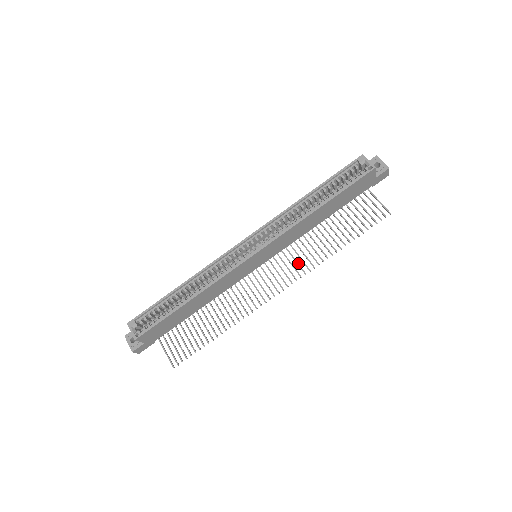
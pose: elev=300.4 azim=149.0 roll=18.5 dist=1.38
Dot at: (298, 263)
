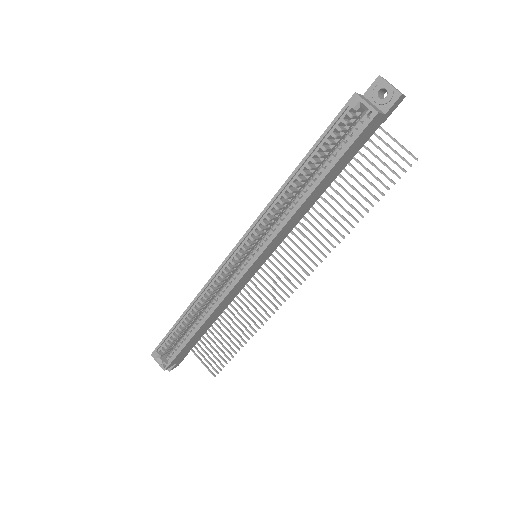
Dot at: (309, 249)
